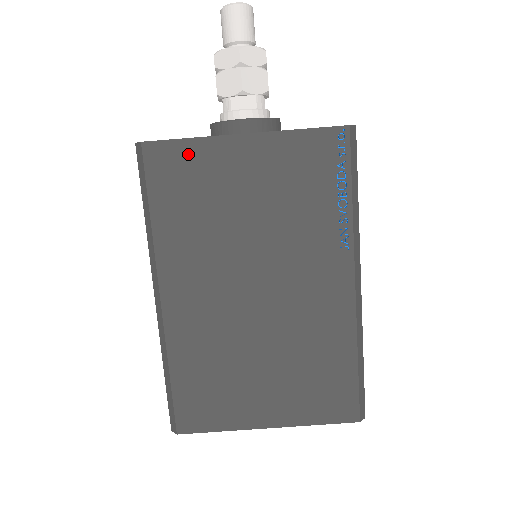
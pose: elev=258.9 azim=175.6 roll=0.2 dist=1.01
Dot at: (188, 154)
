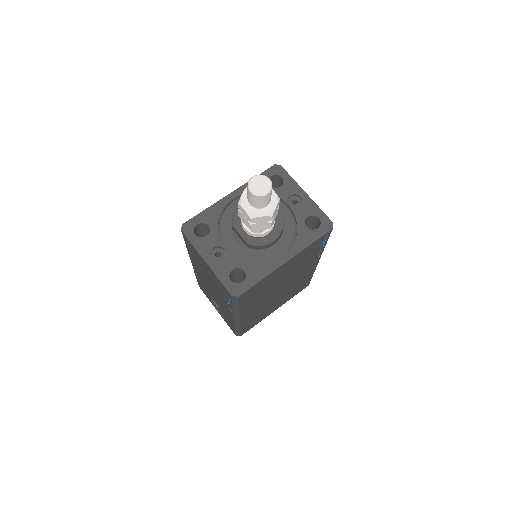
Dot at: (260, 284)
